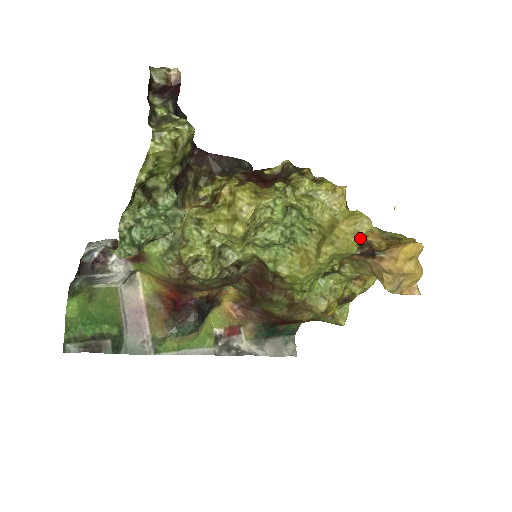
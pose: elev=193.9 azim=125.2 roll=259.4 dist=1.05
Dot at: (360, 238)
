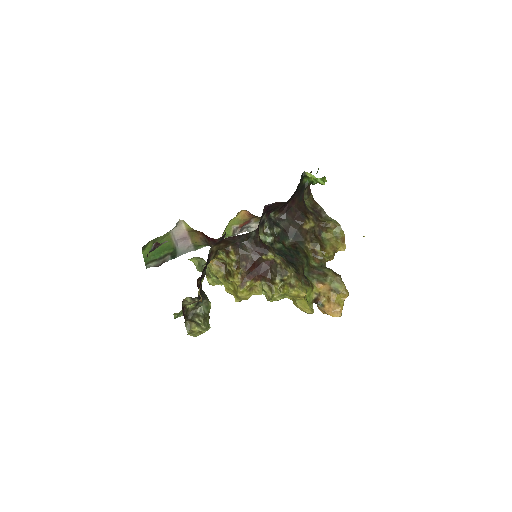
Dot at: occluded
